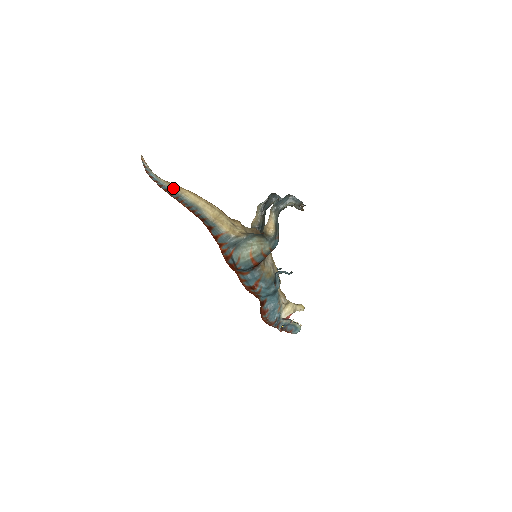
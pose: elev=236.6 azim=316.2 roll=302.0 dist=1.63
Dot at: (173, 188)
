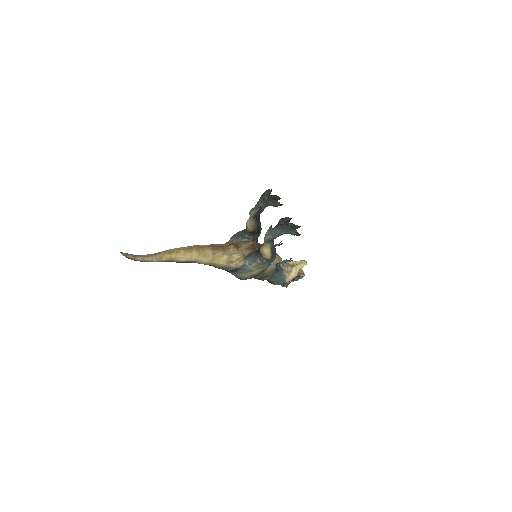
Dot at: (162, 260)
